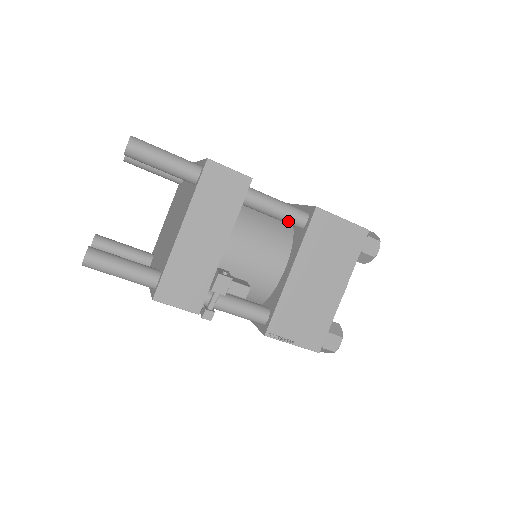
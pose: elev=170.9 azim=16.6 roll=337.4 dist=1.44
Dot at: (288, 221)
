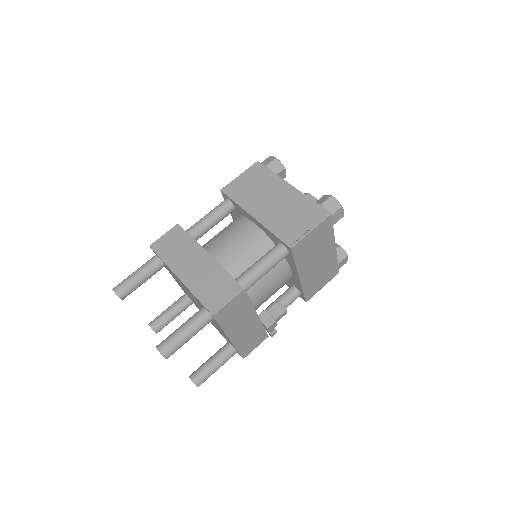
Dot at: occluded
